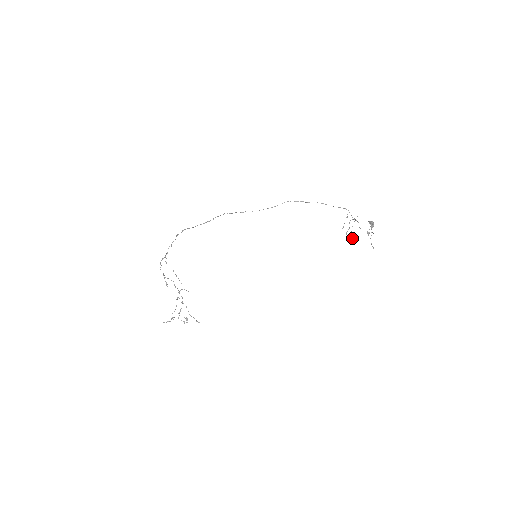
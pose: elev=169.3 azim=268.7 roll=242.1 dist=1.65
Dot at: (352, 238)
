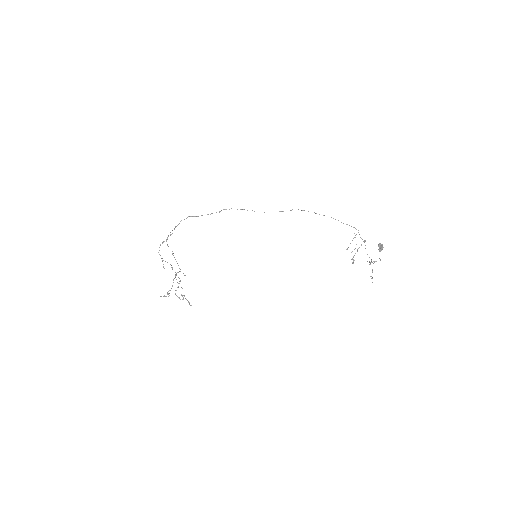
Dot at: occluded
